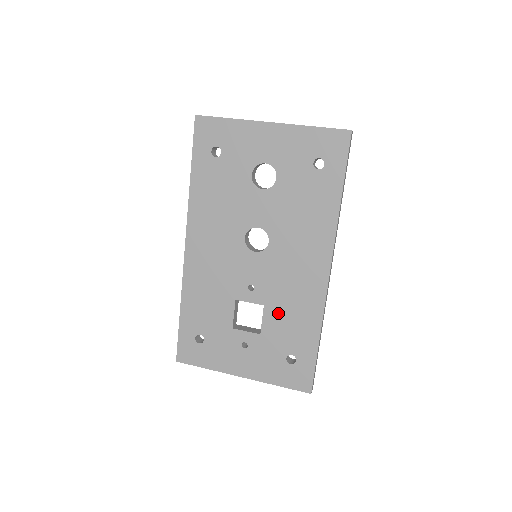
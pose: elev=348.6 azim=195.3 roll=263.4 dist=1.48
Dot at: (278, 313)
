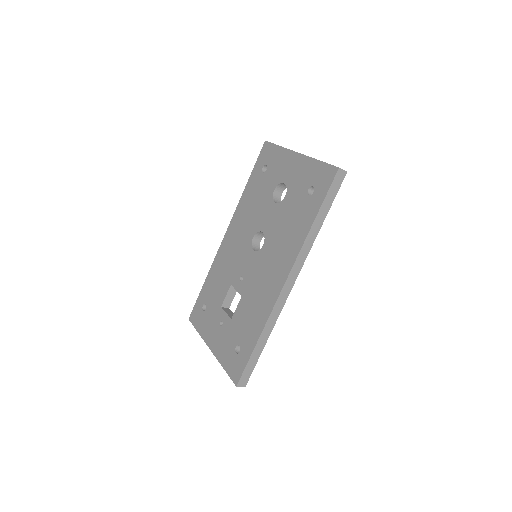
Dot at: (246, 306)
